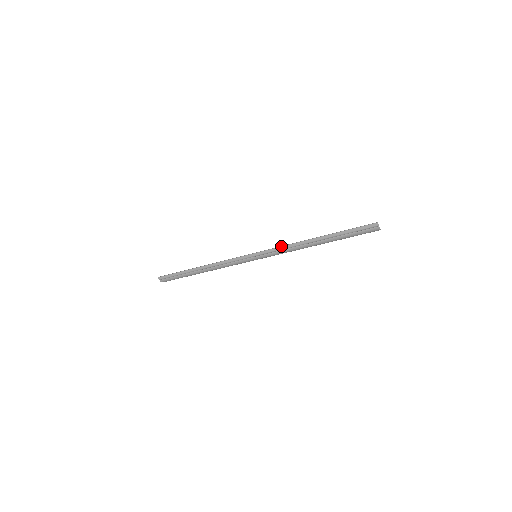
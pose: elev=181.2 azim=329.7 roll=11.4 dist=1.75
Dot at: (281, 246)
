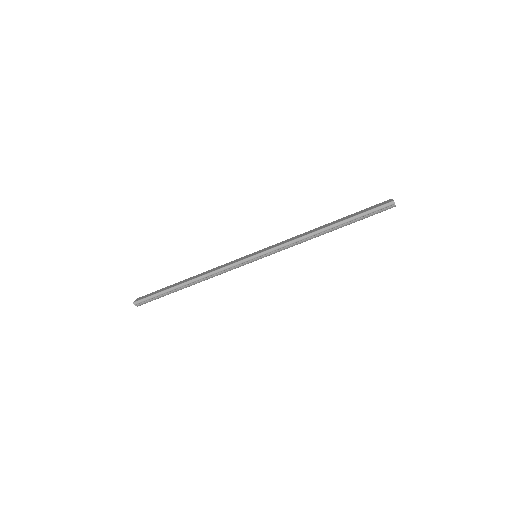
Dot at: (288, 242)
